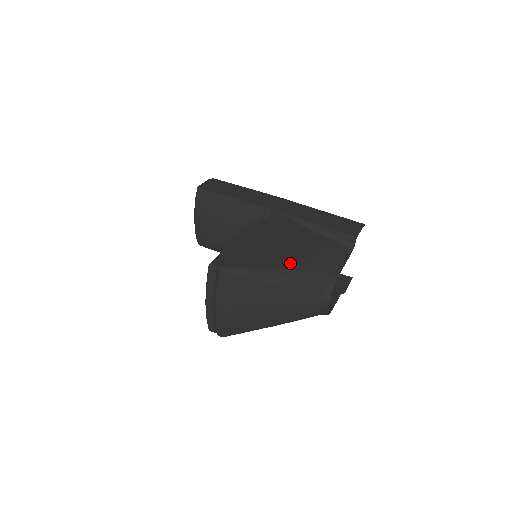
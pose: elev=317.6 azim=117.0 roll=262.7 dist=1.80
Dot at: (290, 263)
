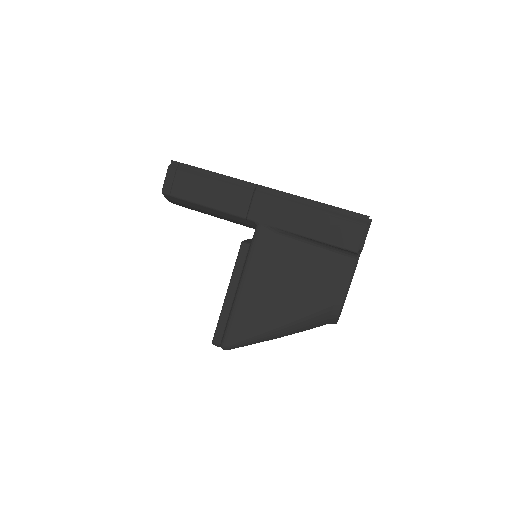
Dot at: (287, 313)
